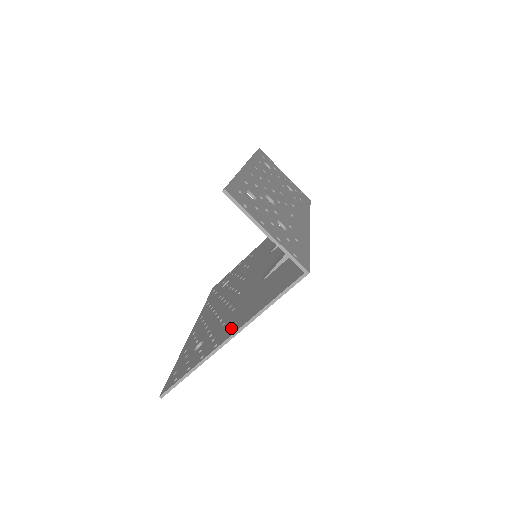
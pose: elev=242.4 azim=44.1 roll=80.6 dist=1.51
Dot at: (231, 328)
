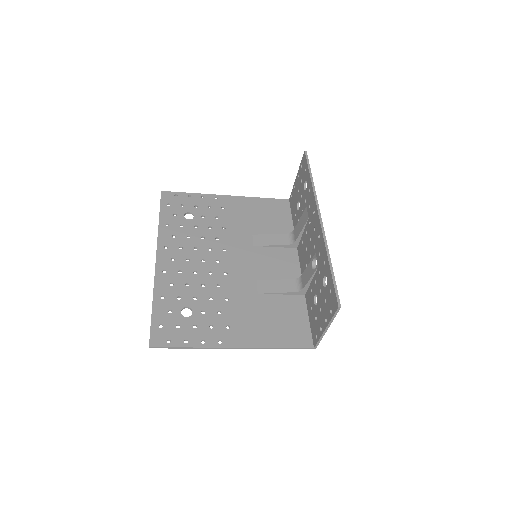
Dot at: (236, 335)
